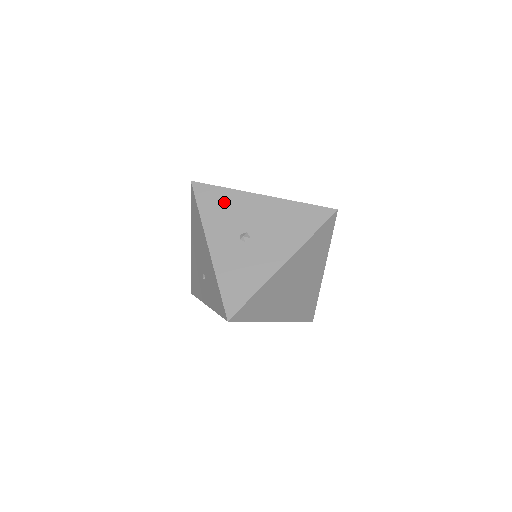
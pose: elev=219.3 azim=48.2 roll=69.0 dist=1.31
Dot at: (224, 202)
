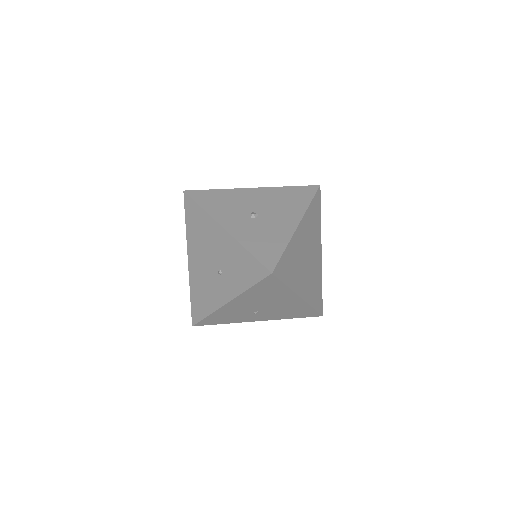
Dot at: (222, 198)
